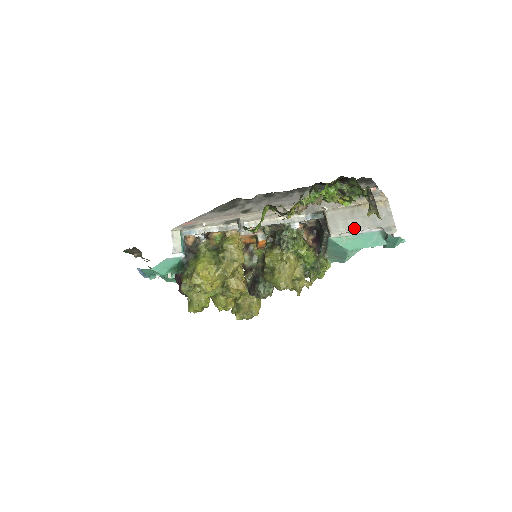
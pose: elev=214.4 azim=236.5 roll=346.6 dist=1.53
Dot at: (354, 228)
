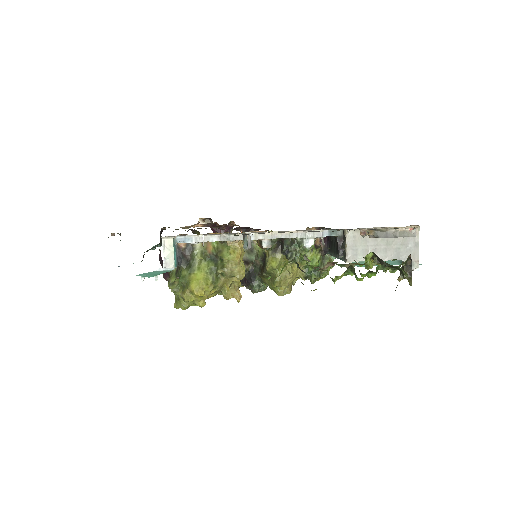
Dot at: occluded
